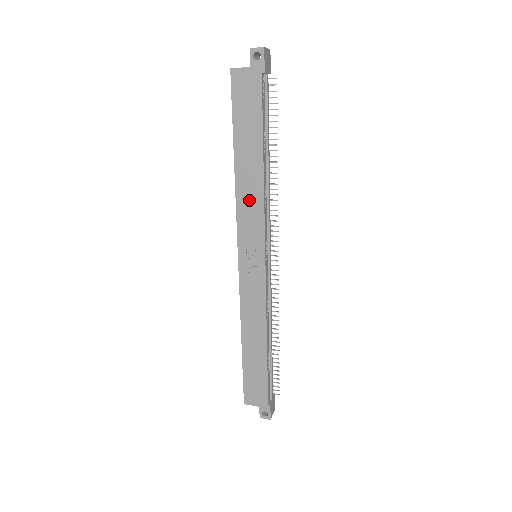
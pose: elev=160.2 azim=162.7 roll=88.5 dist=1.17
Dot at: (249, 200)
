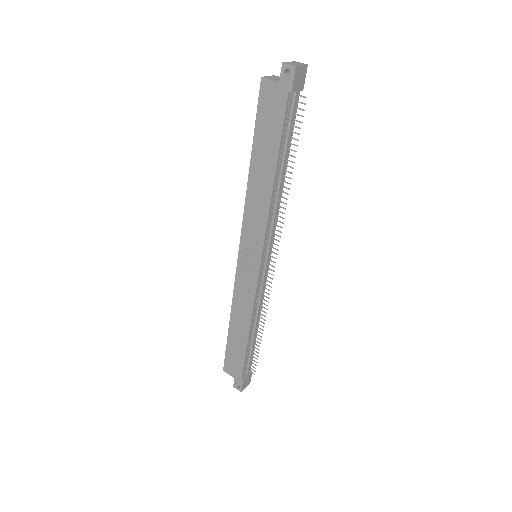
Dot at: (256, 207)
